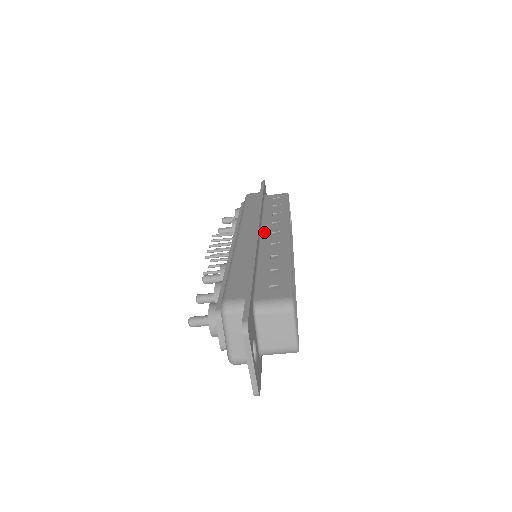
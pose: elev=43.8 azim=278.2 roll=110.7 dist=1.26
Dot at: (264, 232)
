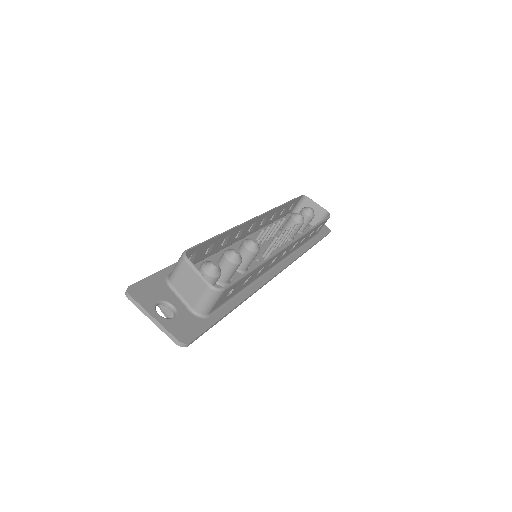
Dot at: (247, 233)
